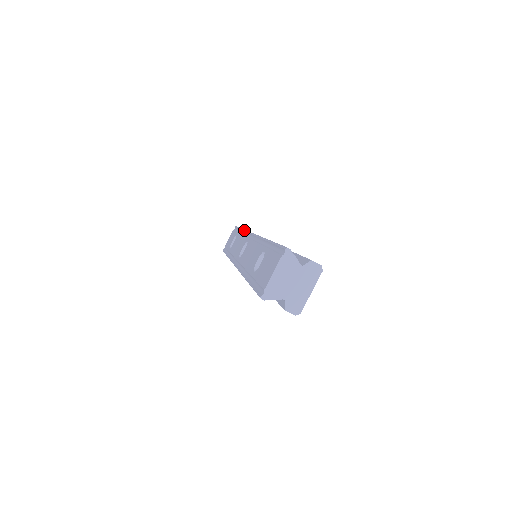
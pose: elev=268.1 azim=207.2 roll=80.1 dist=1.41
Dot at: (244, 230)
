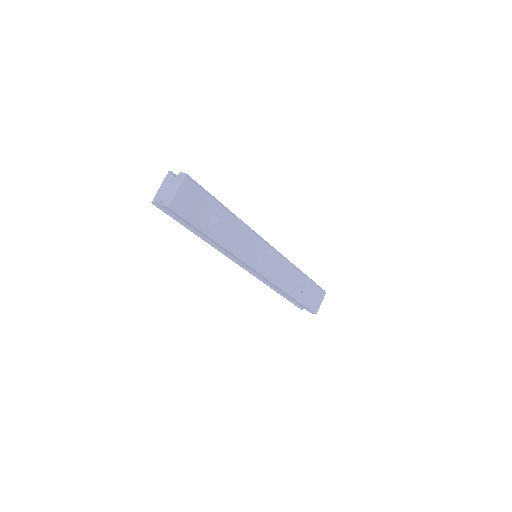
Dot at: occluded
